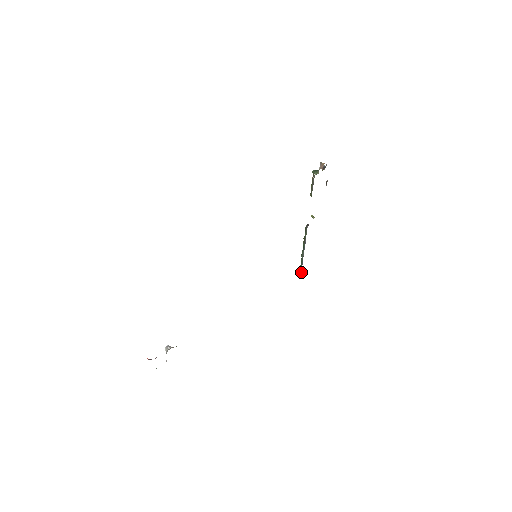
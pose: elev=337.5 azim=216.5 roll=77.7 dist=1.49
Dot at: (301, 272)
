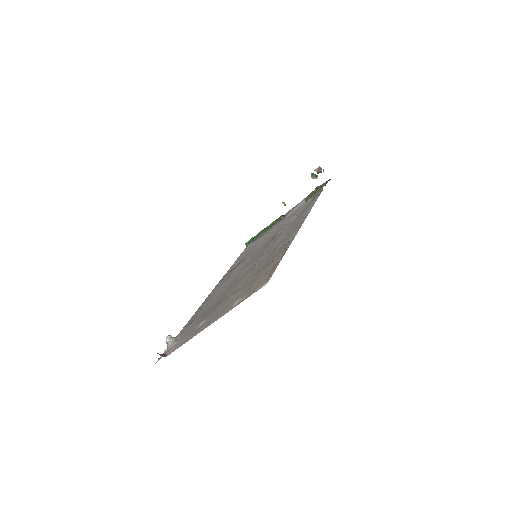
Dot at: occluded
